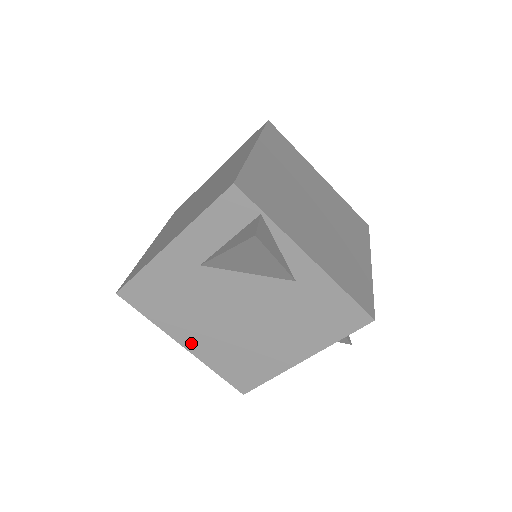
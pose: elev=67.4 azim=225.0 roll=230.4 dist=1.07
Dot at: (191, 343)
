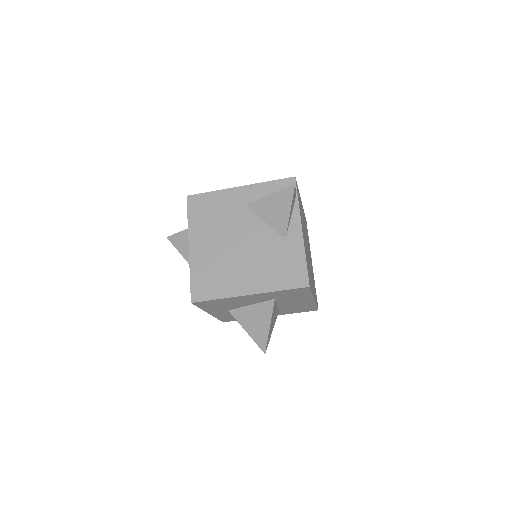
Dot at: (196, 247)
